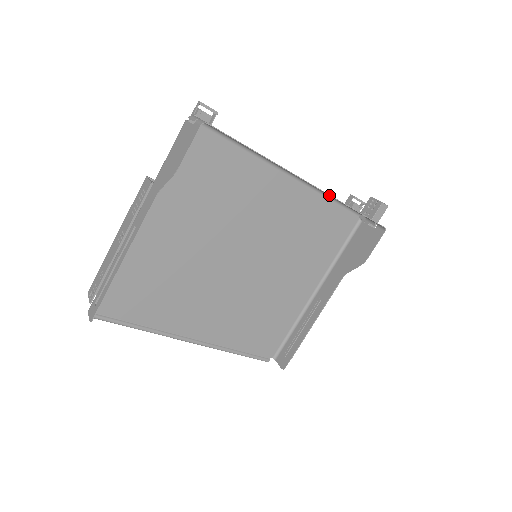
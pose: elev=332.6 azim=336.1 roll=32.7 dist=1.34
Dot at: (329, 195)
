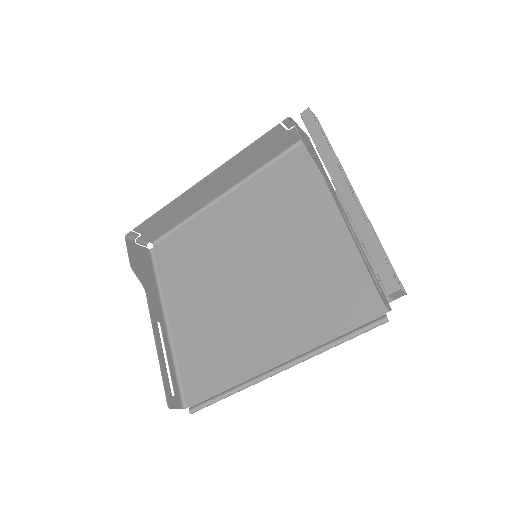
Dot at: (219, 167)
